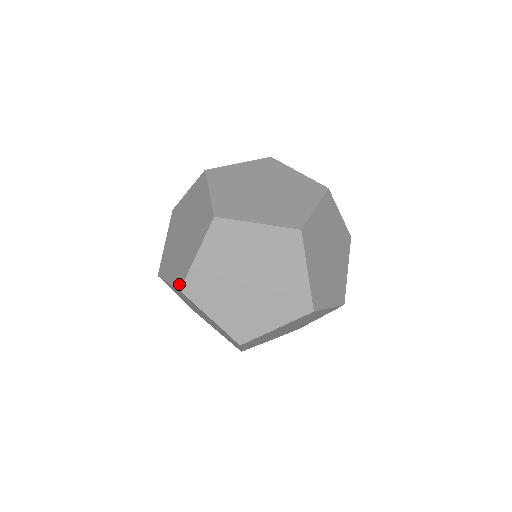
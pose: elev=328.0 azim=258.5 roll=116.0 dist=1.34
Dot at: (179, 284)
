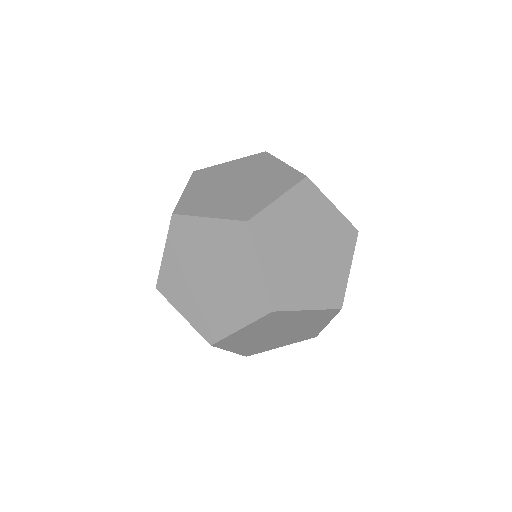
Dot at: occluded
